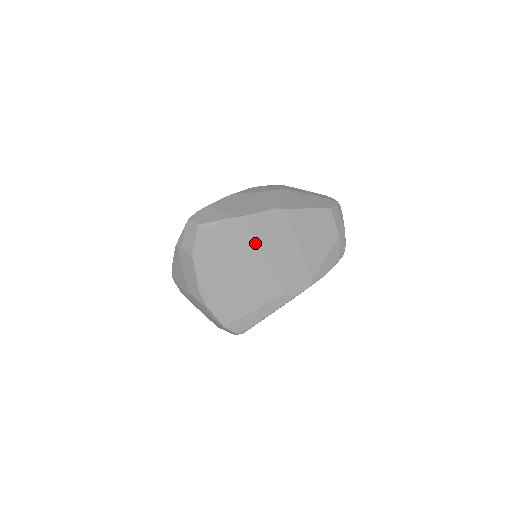
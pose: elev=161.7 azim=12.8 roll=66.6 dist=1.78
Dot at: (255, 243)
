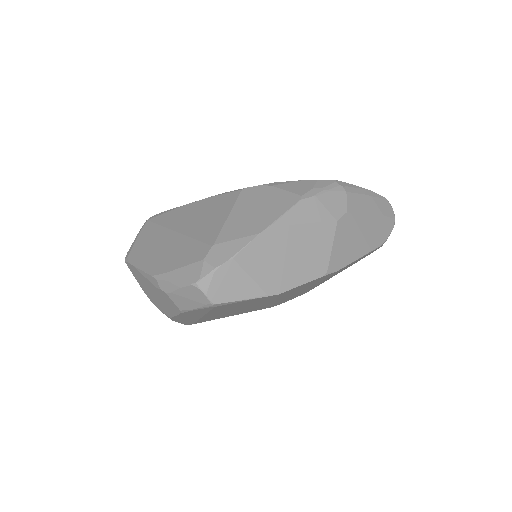
Dot at: (275, 299)
